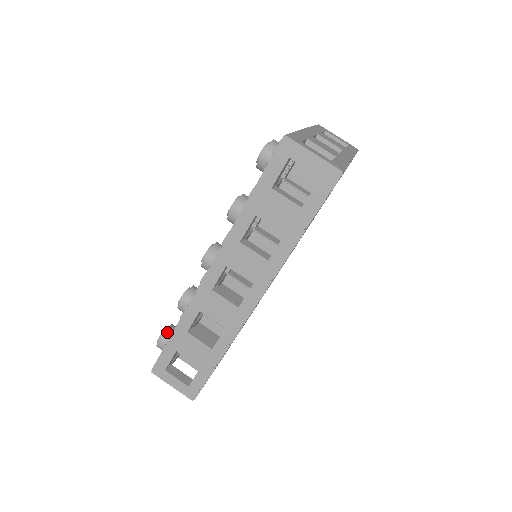
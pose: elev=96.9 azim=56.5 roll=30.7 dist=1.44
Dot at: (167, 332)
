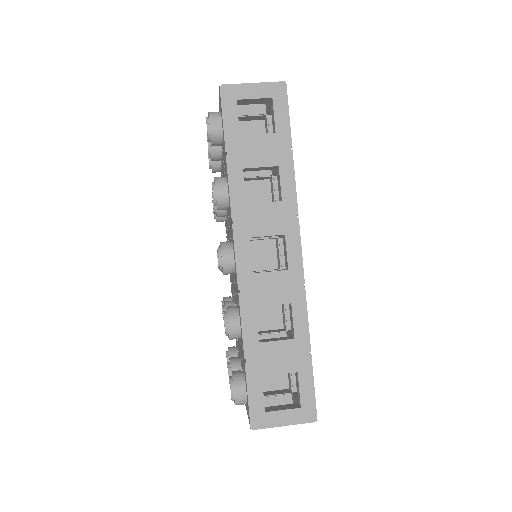
Dot at: (235, 376)
